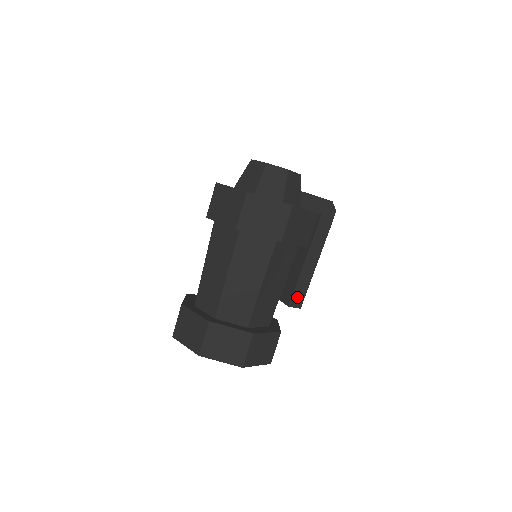
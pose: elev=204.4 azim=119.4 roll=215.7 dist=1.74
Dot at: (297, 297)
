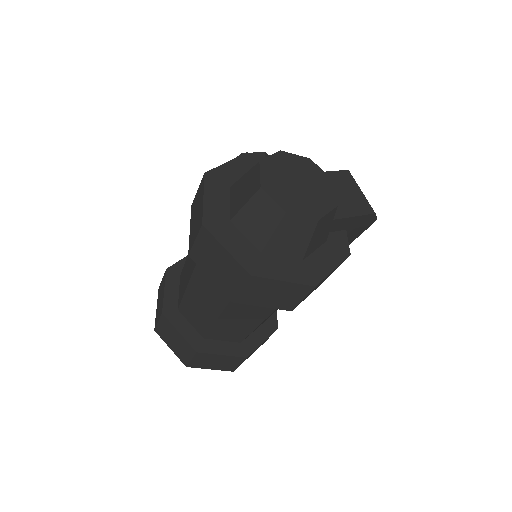
Dot at: occluded
